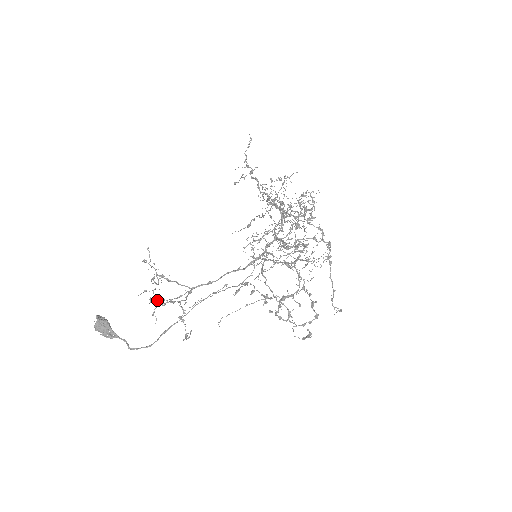
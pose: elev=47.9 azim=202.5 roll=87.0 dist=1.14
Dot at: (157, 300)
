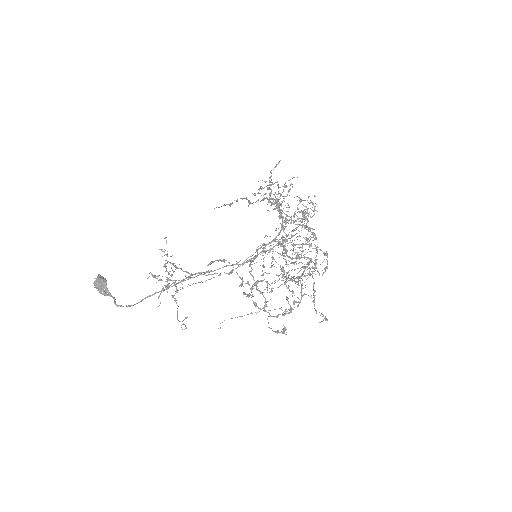
Dot at: occluded
